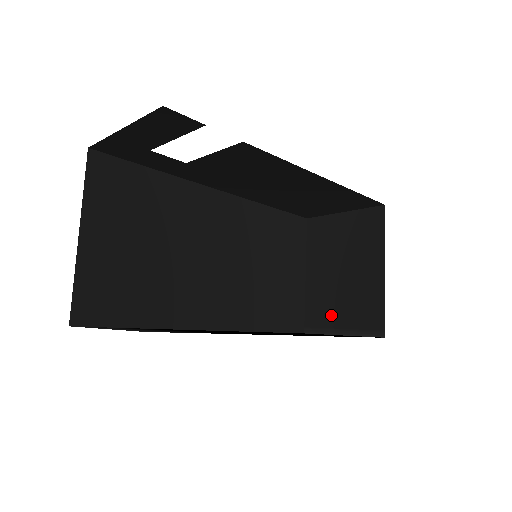
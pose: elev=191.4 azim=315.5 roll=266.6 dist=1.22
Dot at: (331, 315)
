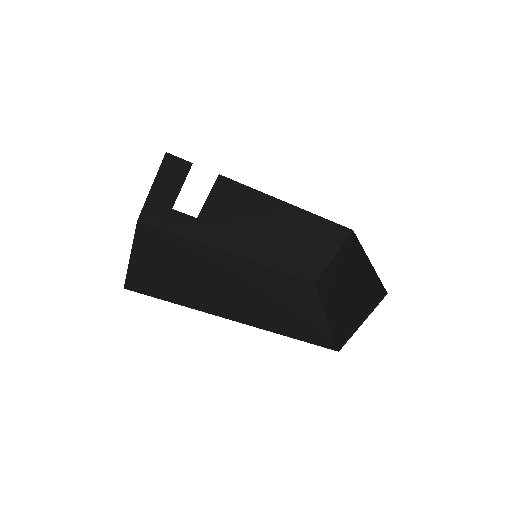
Dot at: (350, 319)
